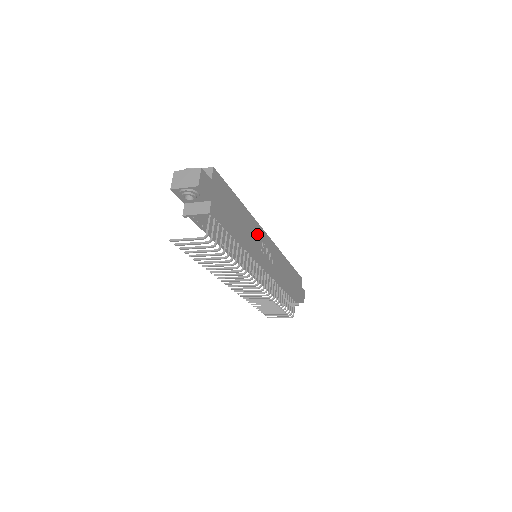
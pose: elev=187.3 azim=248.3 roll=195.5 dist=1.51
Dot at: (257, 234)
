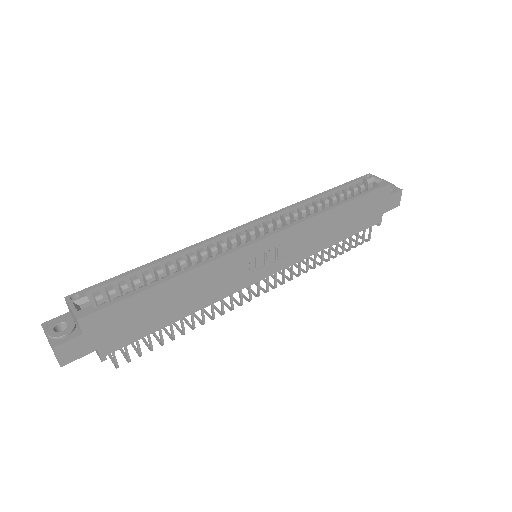
Dot at: (230, 267)
